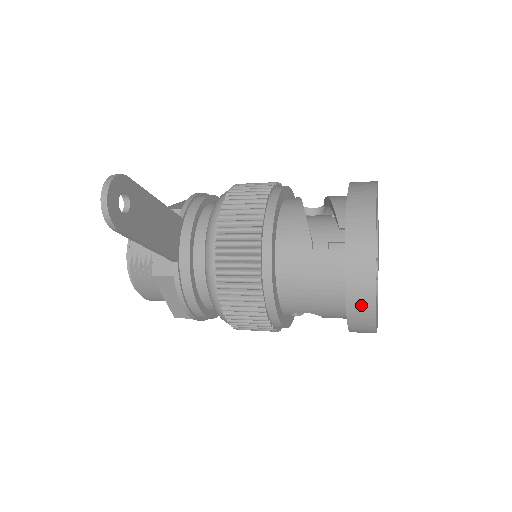
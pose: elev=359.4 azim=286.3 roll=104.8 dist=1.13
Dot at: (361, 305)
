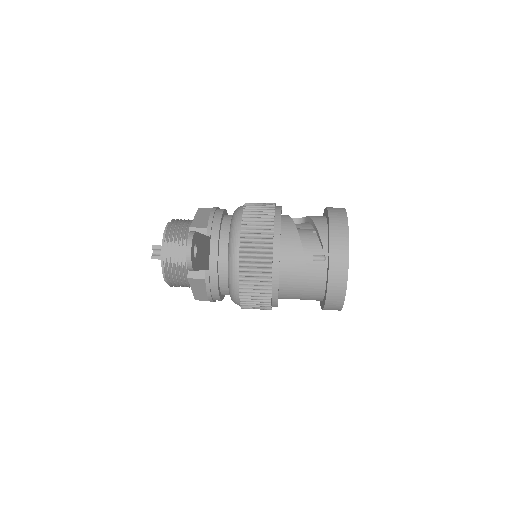
Dot at: (335, 299)
